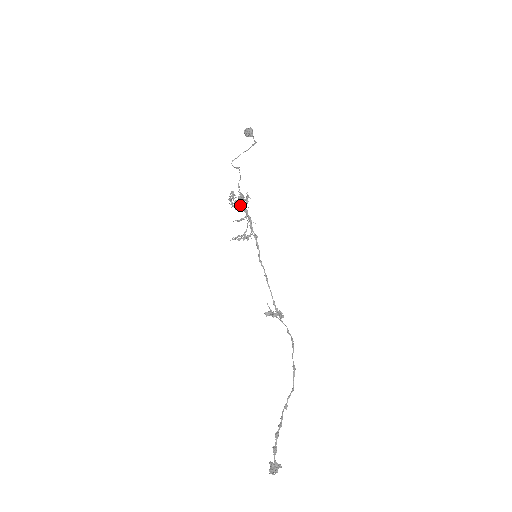
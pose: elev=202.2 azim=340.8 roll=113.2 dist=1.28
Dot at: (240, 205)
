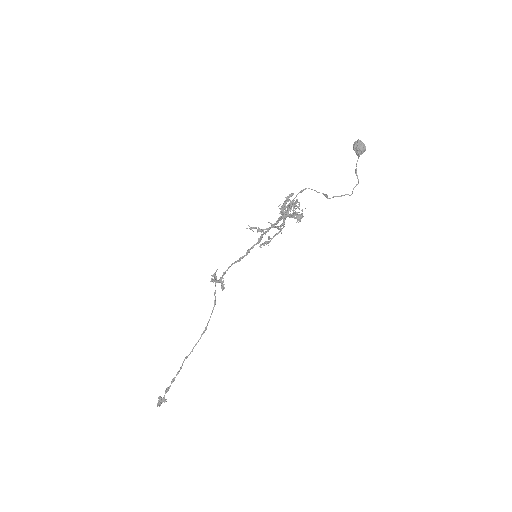
Dot at: (287, 212)
